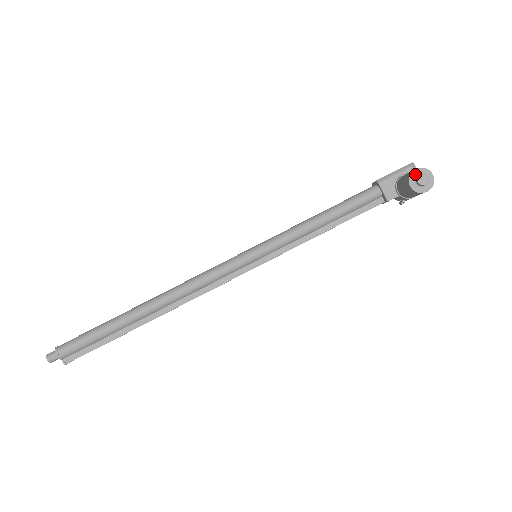
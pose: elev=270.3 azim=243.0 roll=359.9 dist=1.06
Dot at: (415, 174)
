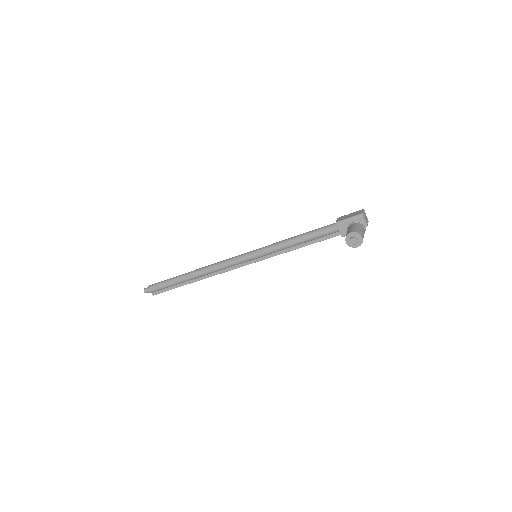
Dot at: (350, 236)
